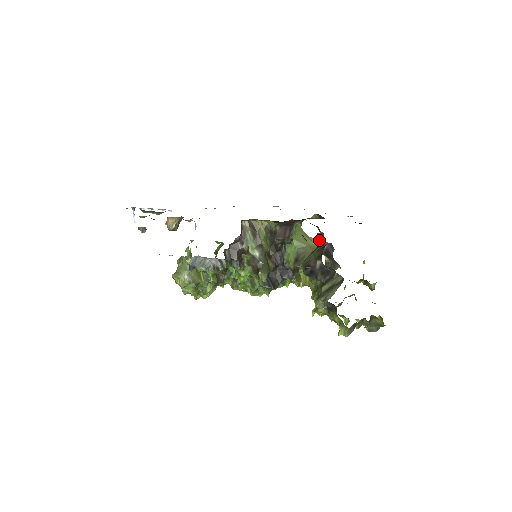
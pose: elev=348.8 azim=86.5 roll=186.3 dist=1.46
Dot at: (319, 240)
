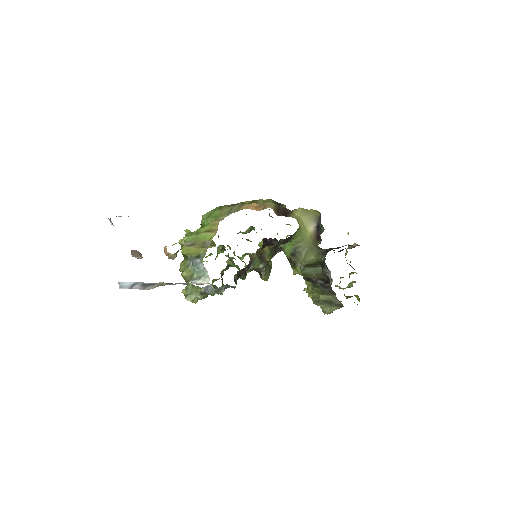
Dot at: (310, 216)
